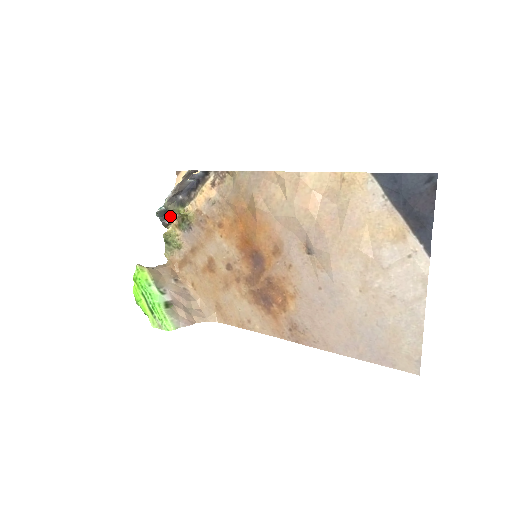
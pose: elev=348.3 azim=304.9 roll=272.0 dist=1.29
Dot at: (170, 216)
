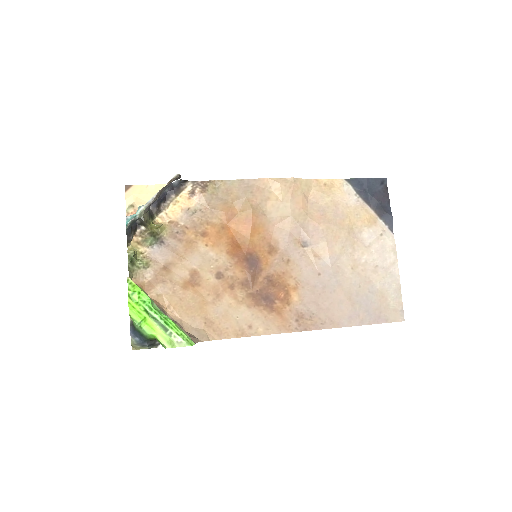
Dot at: (131, 231)
